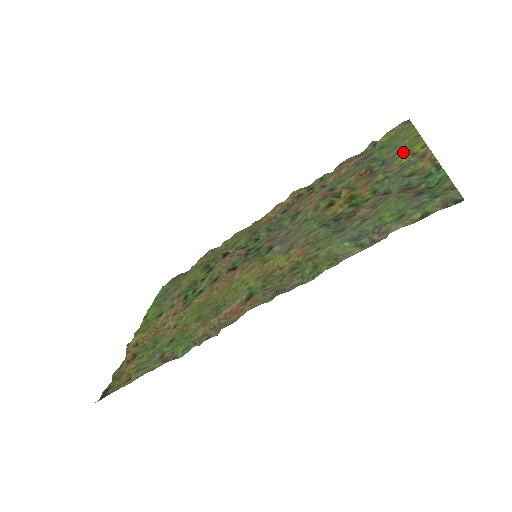
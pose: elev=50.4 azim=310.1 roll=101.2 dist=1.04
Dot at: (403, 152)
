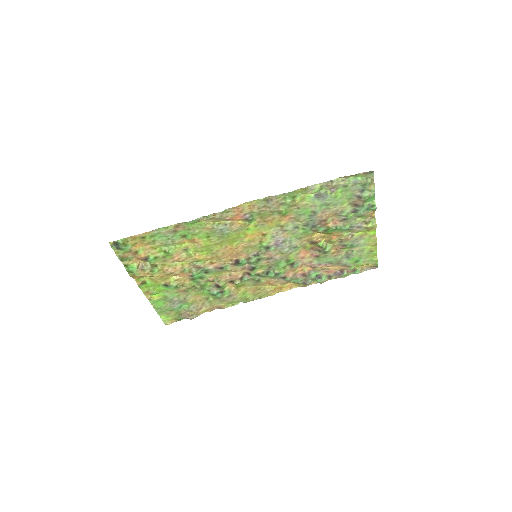
Dot at: (364, 239)
